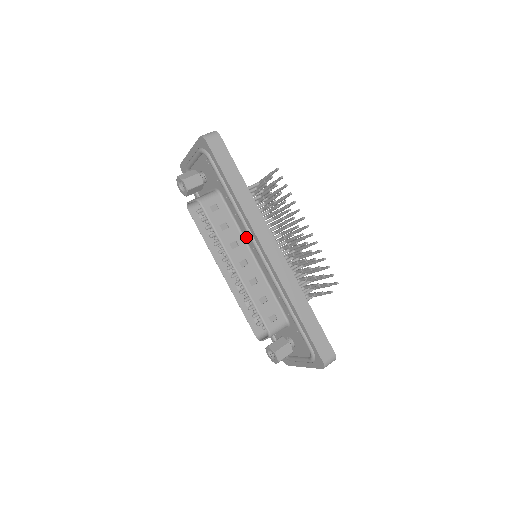
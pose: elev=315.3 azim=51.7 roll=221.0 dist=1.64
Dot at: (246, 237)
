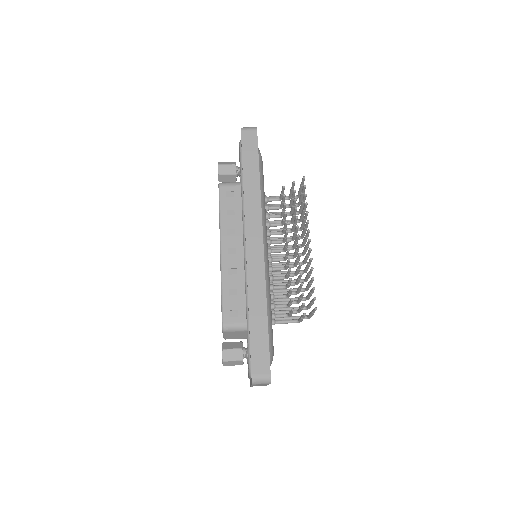
Dot at: occluded
